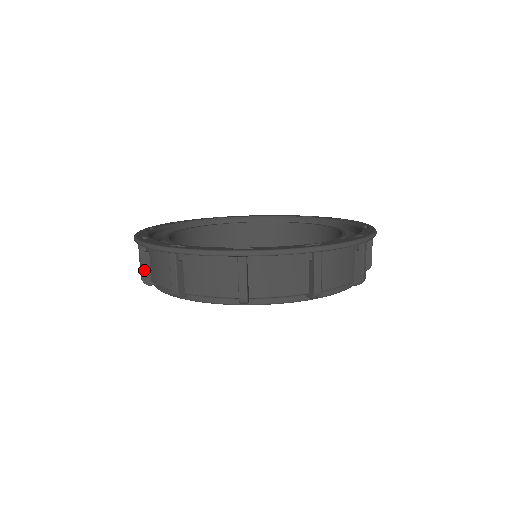
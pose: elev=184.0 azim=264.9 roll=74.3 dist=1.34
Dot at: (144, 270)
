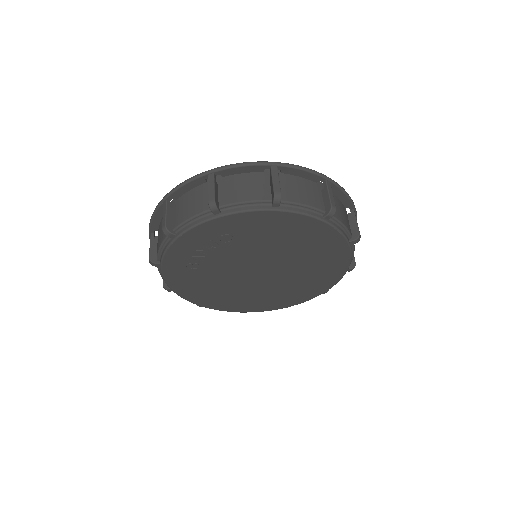
Dot at: occluded
